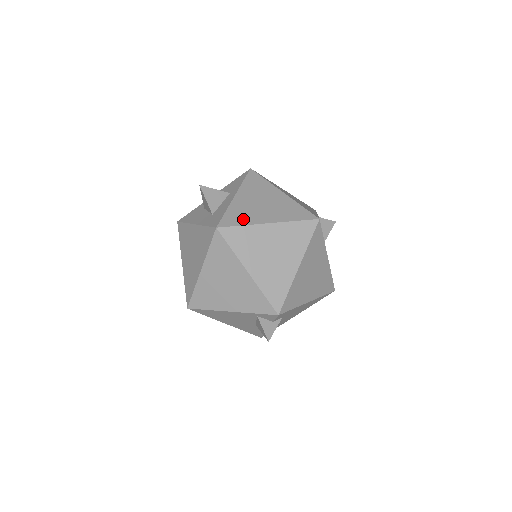
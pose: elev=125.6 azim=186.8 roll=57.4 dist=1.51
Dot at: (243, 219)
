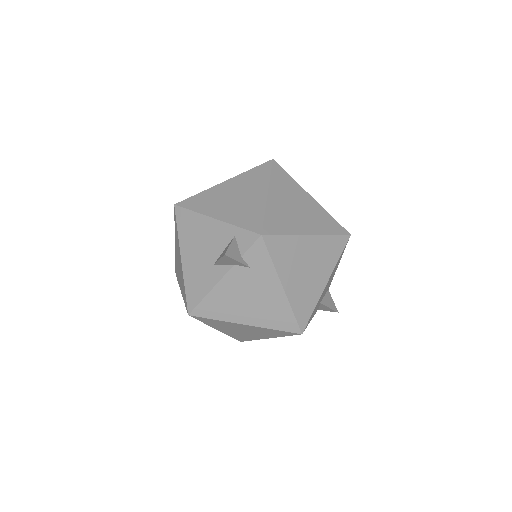
Dot at: occluded
